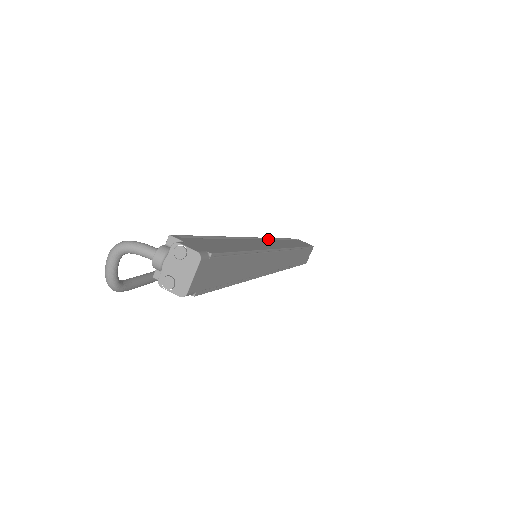
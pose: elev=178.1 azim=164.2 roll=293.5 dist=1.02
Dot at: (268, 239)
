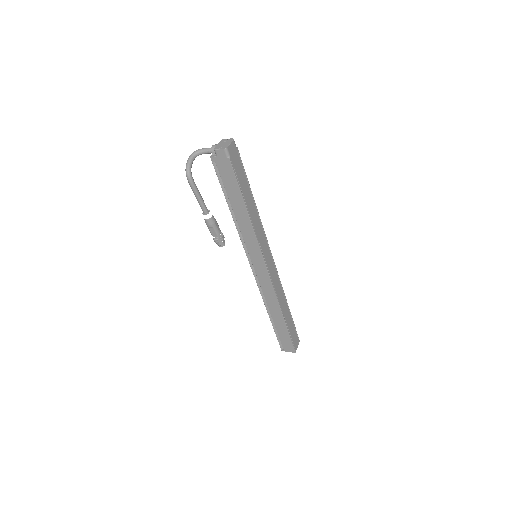
Dot at: occluded
